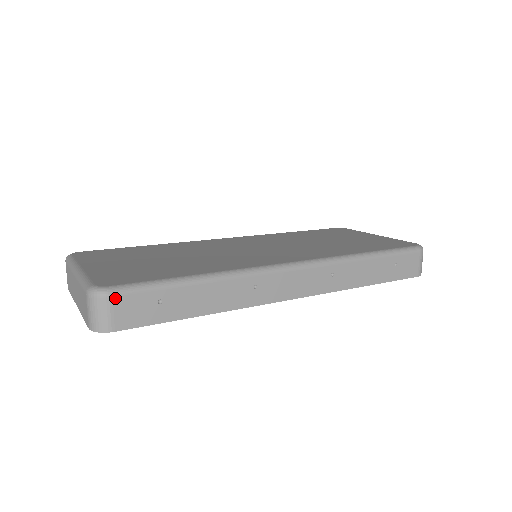
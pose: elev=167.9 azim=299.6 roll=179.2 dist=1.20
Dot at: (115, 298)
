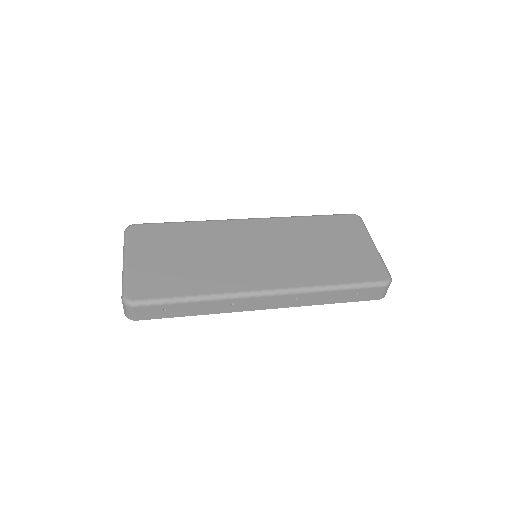
Dot at: (136, 308)
